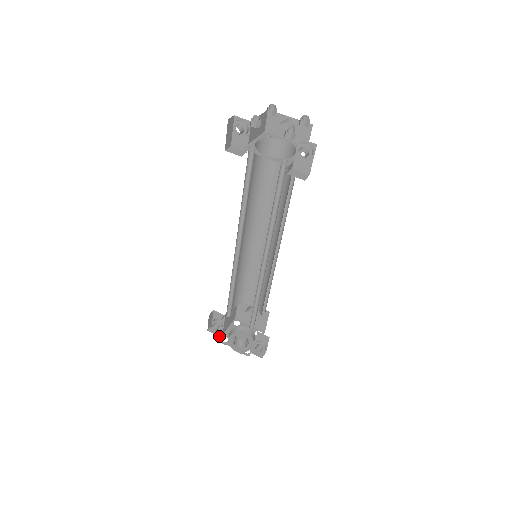
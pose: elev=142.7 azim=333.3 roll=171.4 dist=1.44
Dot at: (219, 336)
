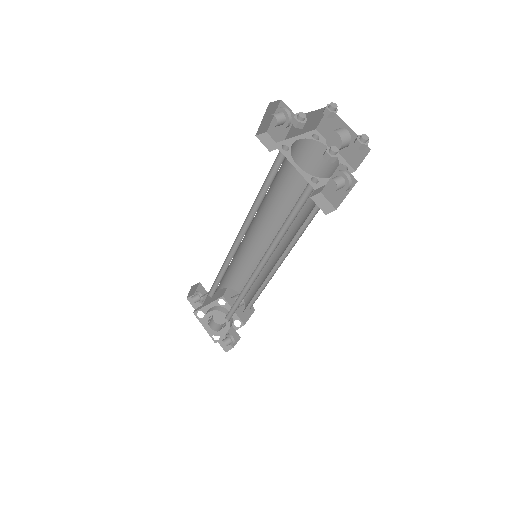
Dot at: (195, 309)
